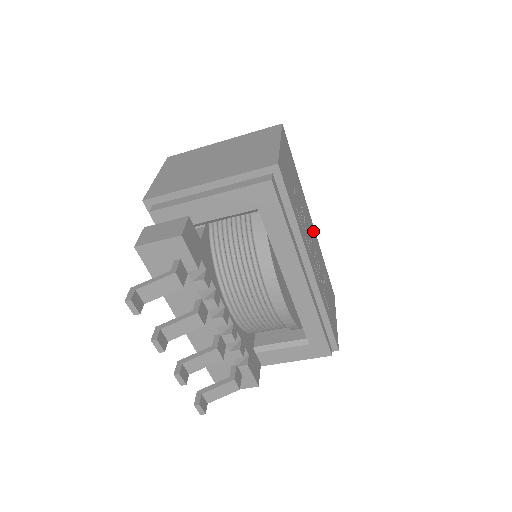
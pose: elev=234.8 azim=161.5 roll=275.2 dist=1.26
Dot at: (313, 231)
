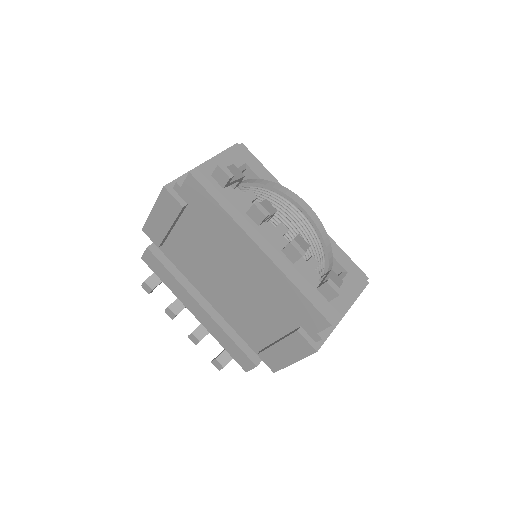
Dot at: occluded
